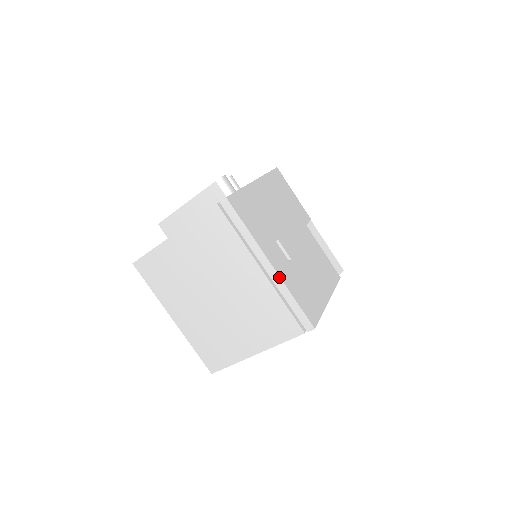
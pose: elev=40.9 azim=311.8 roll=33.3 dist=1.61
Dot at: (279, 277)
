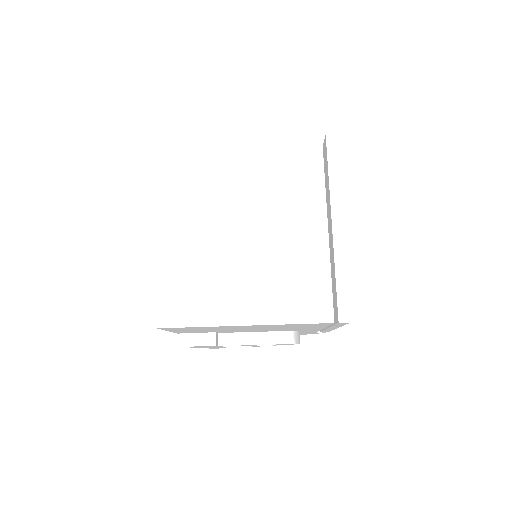
Dot at: (344, 241)
